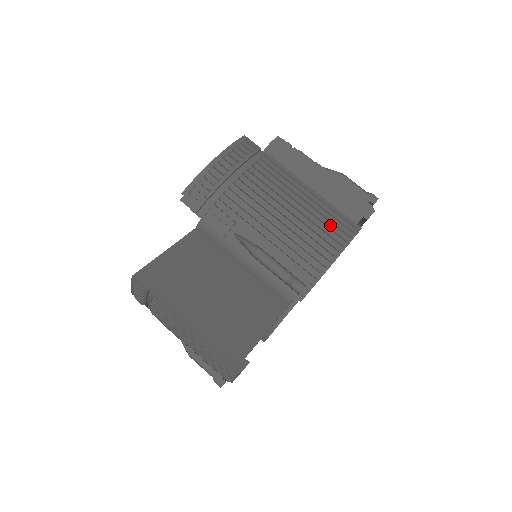
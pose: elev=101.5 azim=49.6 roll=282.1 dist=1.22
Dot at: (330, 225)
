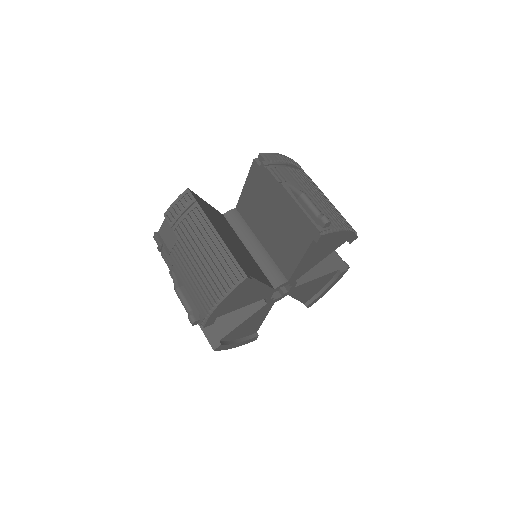
Dot at: (344, 219)
